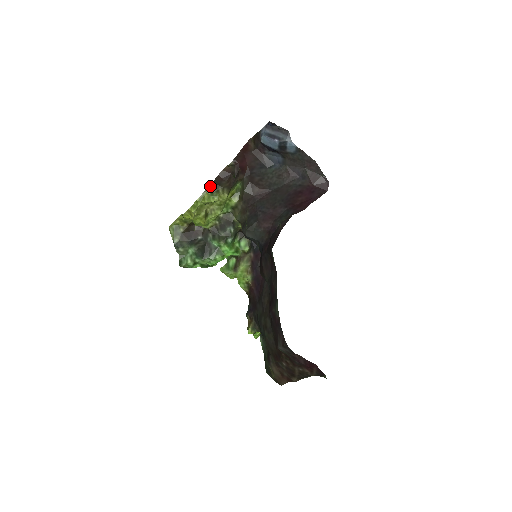
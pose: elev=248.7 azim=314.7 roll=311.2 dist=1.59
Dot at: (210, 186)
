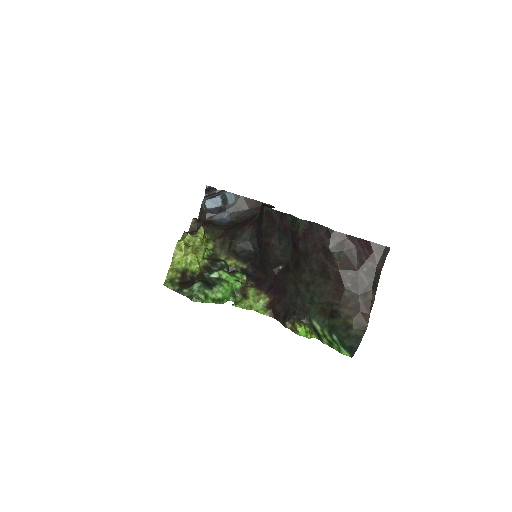
Dot at: (185, 232)
